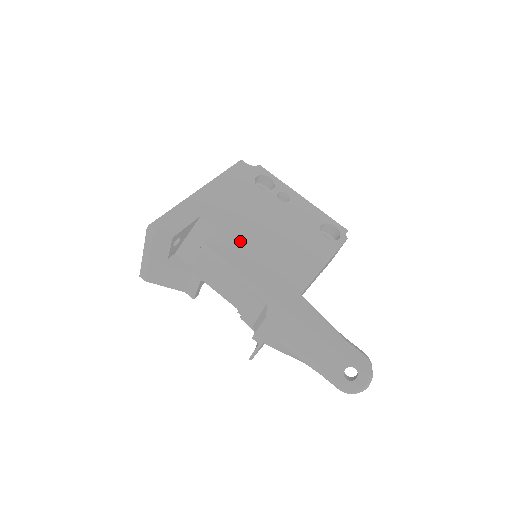
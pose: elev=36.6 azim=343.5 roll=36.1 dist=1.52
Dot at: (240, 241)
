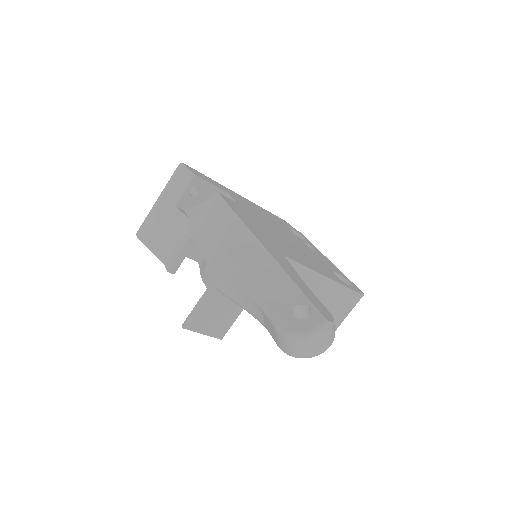
Dot at: (250, 215)
